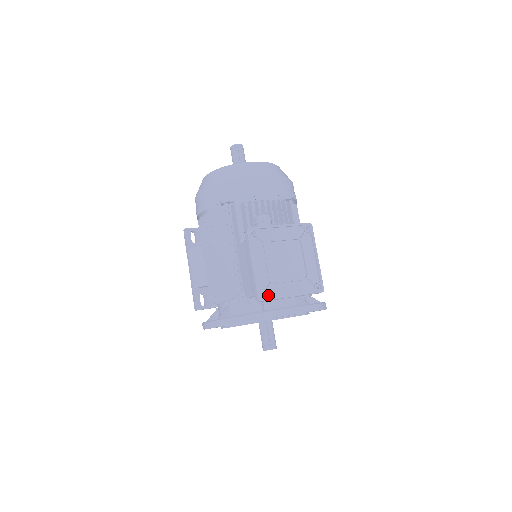
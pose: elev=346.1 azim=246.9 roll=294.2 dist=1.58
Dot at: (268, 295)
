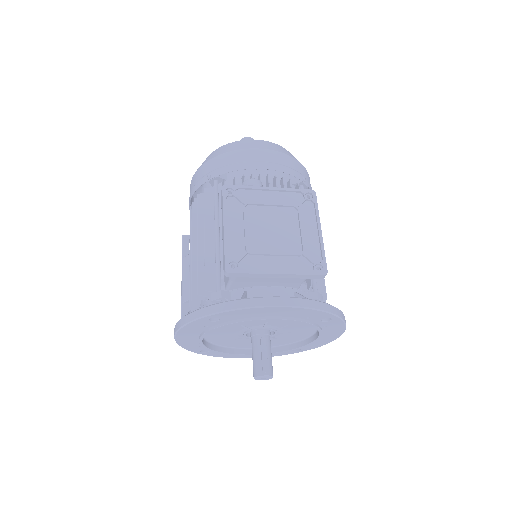
Dot at: (242, 268)
